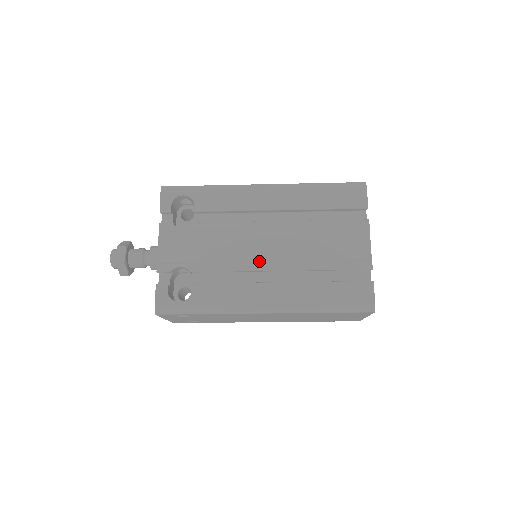
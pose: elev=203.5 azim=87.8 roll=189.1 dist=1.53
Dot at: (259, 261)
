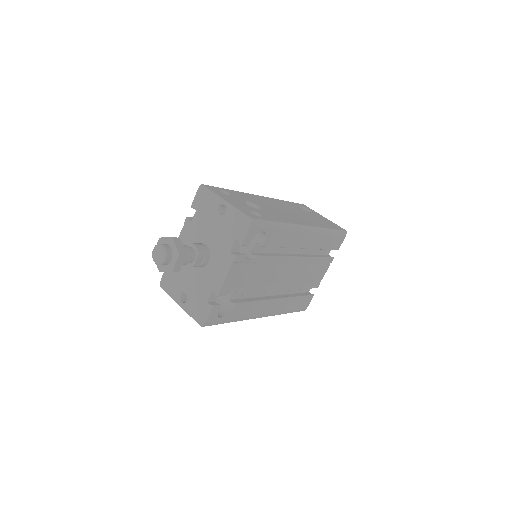
Dot at: (276, 285)
